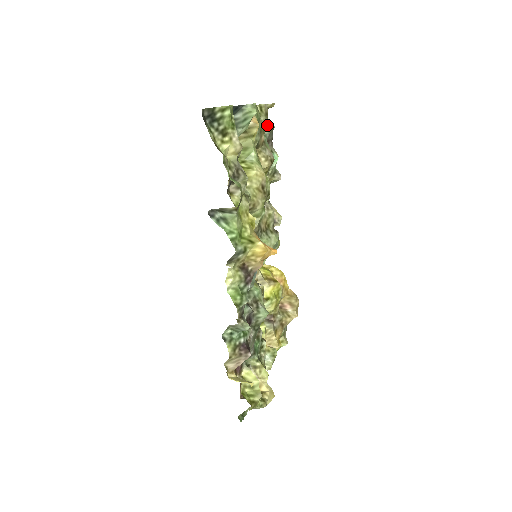
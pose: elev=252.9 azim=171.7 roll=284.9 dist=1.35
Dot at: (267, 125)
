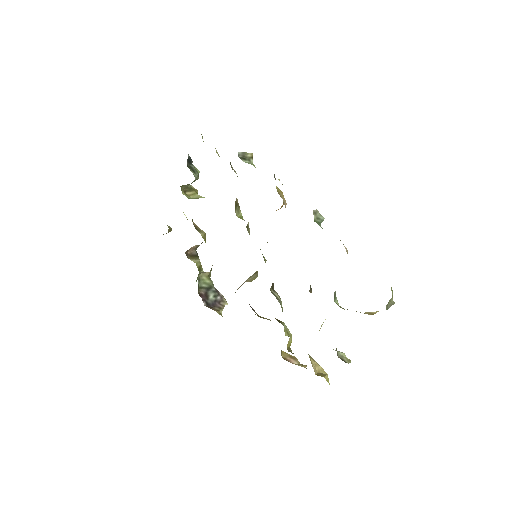
Dot at: occluded
